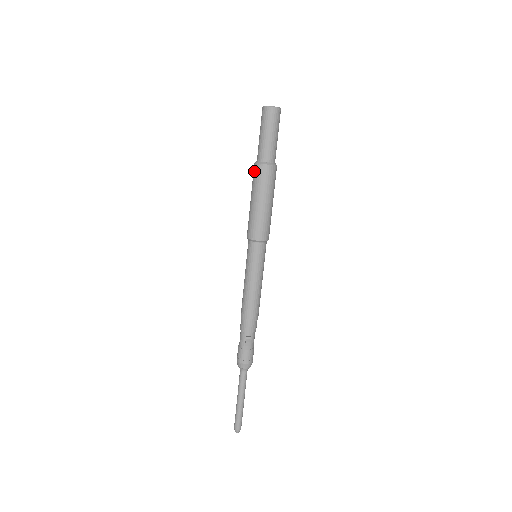
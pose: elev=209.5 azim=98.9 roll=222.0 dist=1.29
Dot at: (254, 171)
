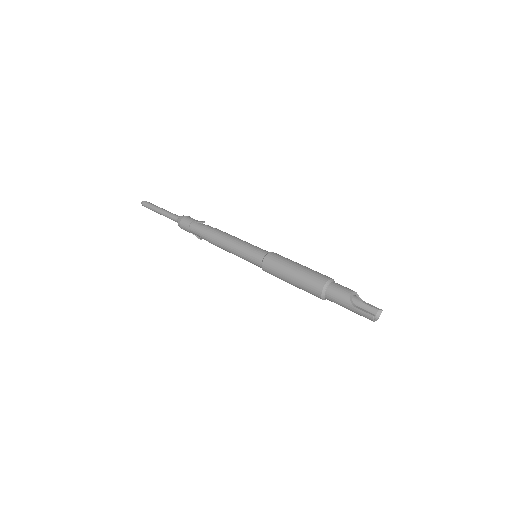
Dot at: (315, 292)
